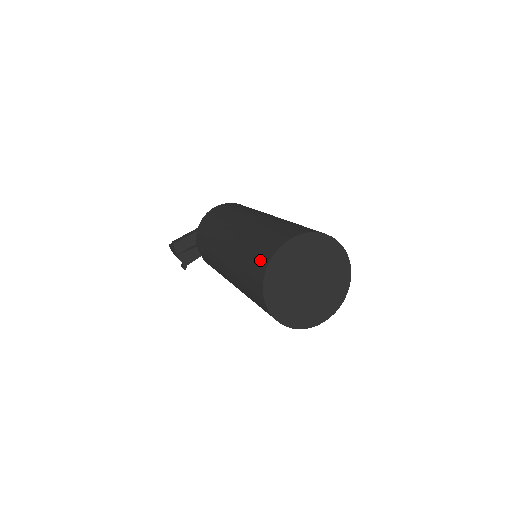
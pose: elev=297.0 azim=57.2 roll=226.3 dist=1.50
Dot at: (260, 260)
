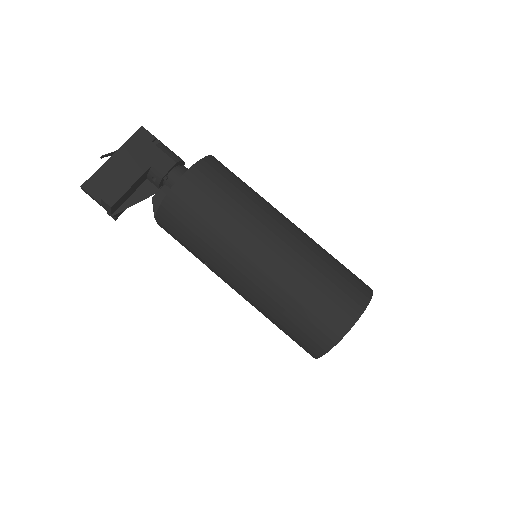
Dot at: (321, 335)
